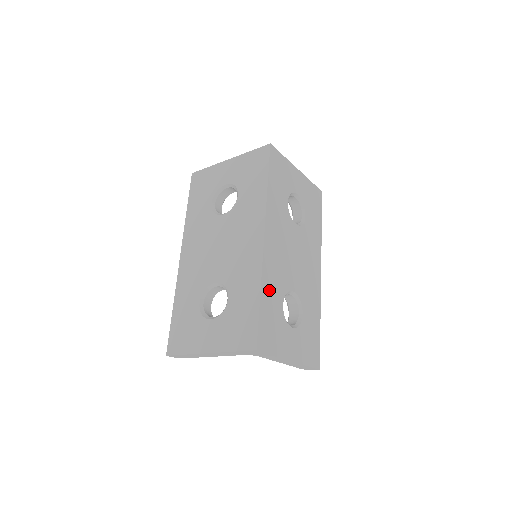
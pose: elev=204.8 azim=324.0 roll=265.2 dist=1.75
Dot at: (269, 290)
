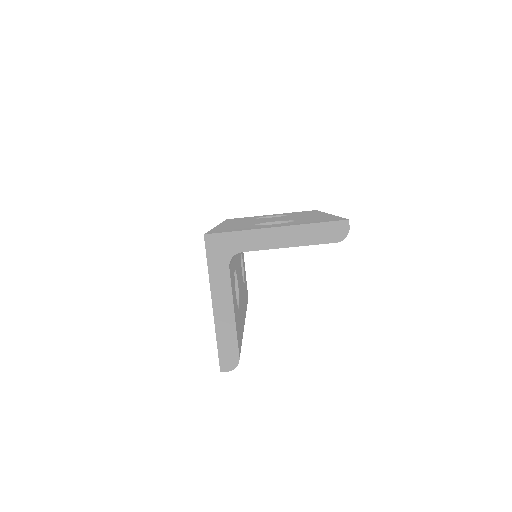
Dot at: occluded
